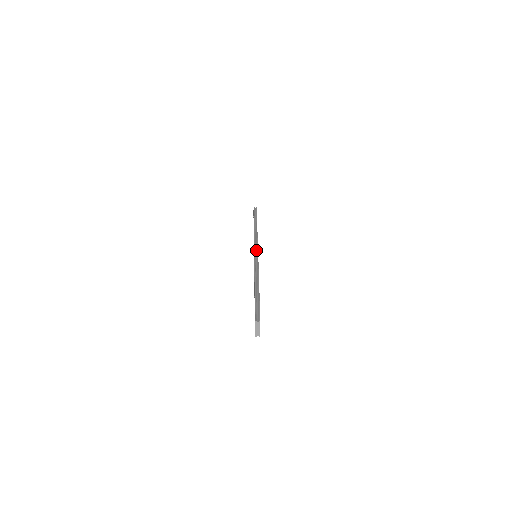
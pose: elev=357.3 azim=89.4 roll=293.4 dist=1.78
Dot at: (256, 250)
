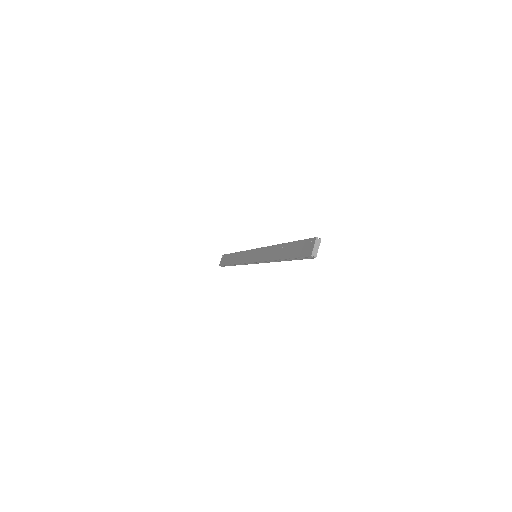
Dot at: occluded
